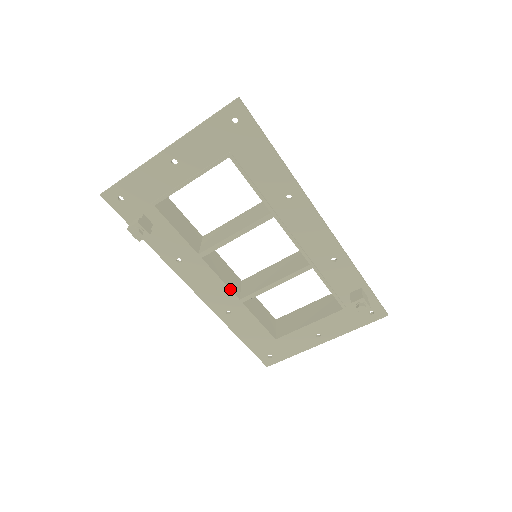
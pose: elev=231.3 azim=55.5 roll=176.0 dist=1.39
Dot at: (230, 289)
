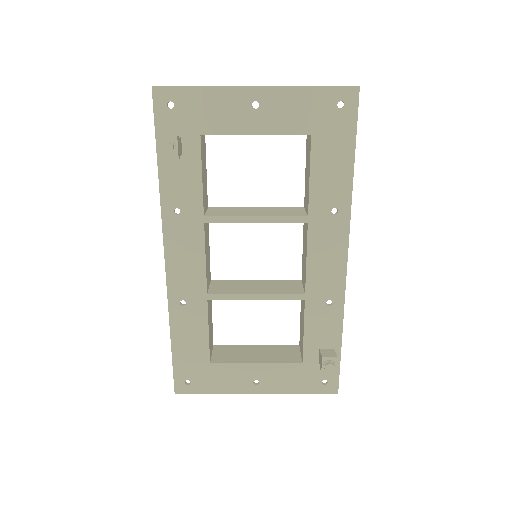
Dot at: (206, 276)
